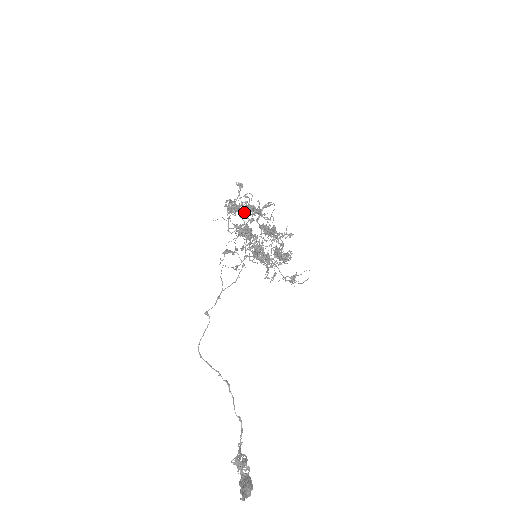
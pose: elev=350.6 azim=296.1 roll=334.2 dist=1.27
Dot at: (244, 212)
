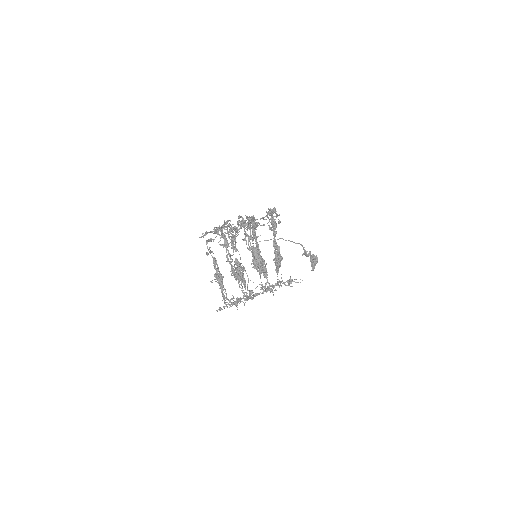
Dot at: occluded
